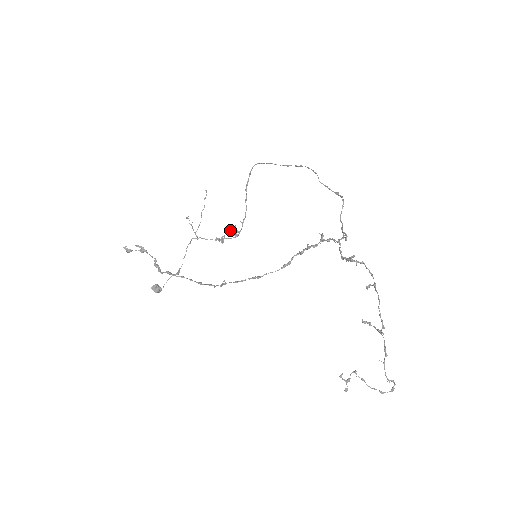
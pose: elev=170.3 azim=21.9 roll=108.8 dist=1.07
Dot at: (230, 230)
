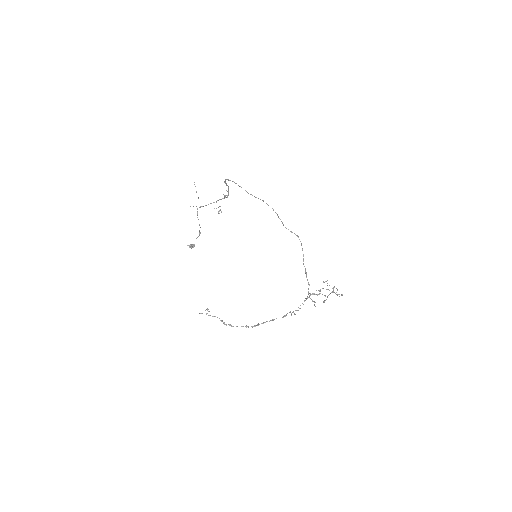
Dot at: occluded
